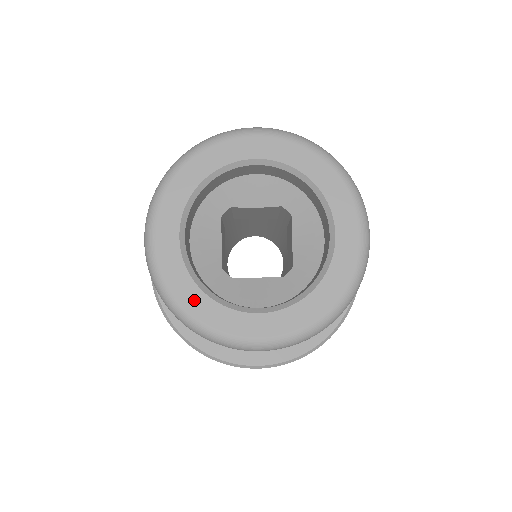
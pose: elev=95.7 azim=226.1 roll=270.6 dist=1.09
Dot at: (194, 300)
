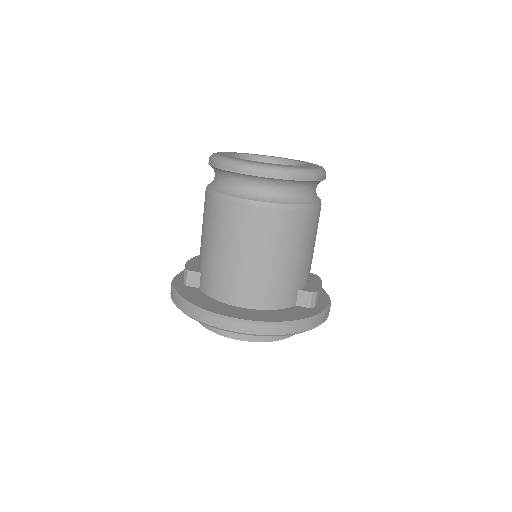
Dot at: occluded
